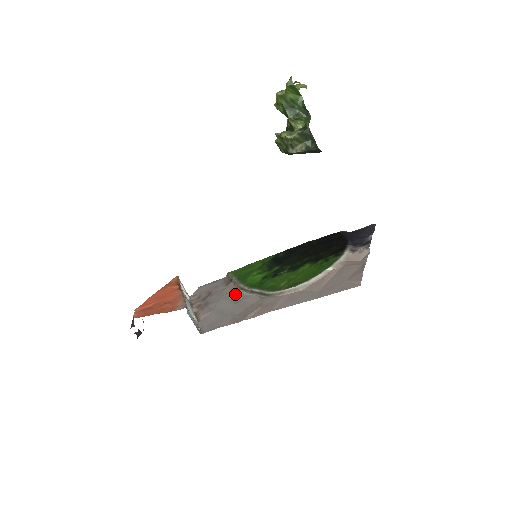
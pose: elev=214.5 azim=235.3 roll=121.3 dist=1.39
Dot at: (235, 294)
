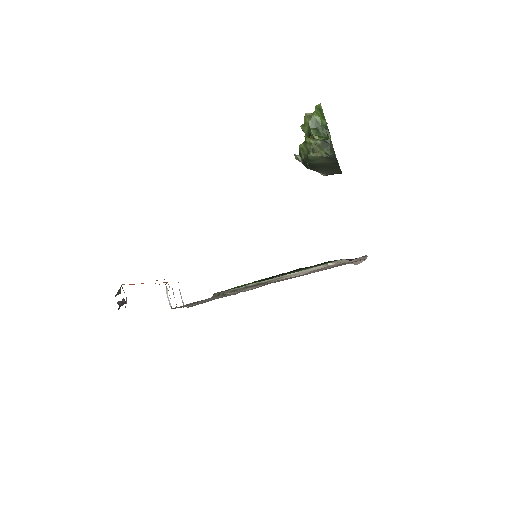
Dot at: occluded
